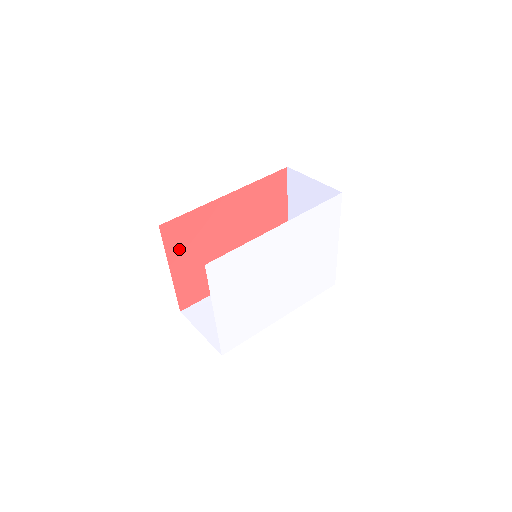
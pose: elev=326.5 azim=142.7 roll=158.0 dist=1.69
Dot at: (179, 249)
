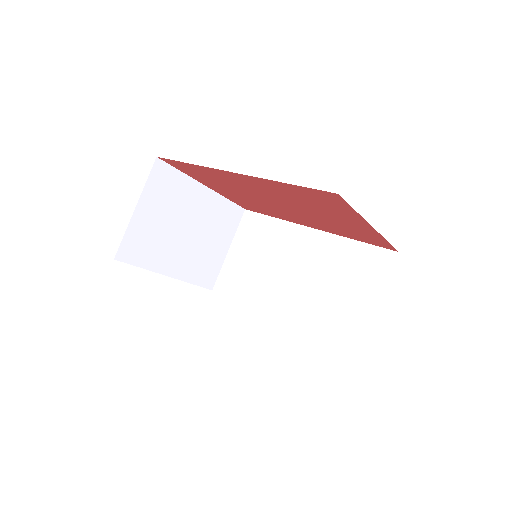
Dot at: (202, 178)
